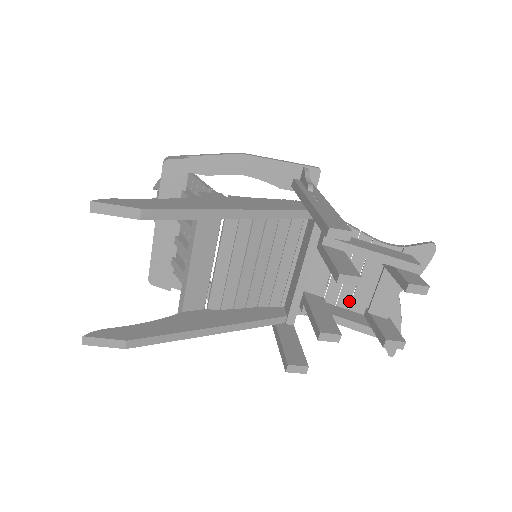
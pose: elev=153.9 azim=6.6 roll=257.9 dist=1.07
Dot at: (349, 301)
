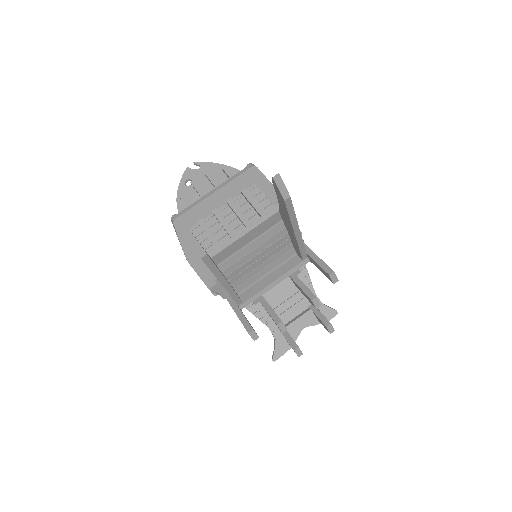
Dot at: occluded
